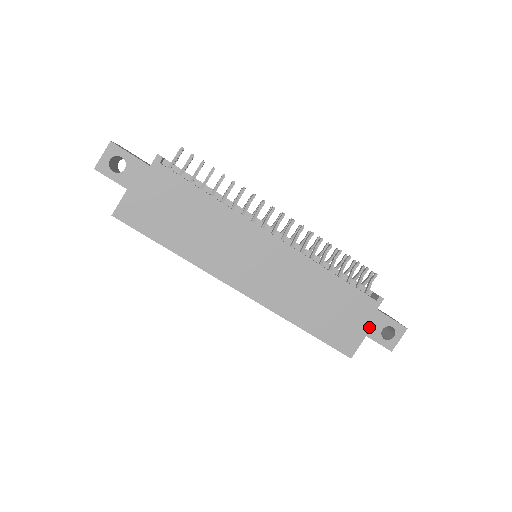
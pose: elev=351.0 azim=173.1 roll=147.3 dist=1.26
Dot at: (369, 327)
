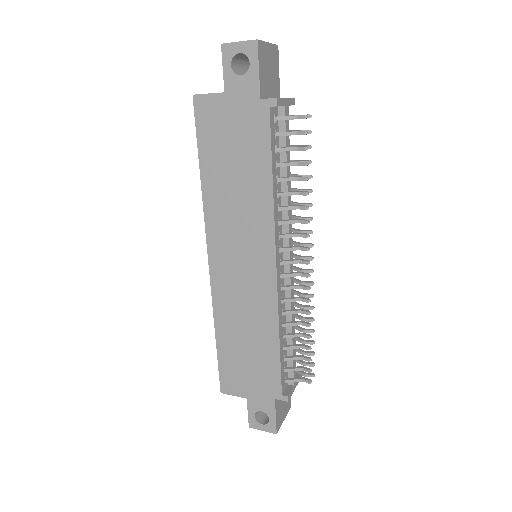
Dot at: (256, 398)
